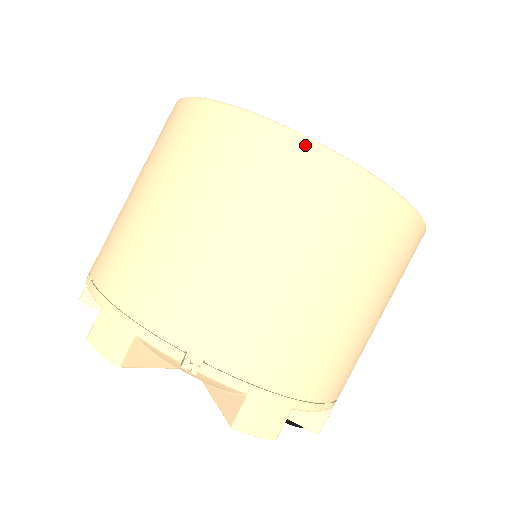
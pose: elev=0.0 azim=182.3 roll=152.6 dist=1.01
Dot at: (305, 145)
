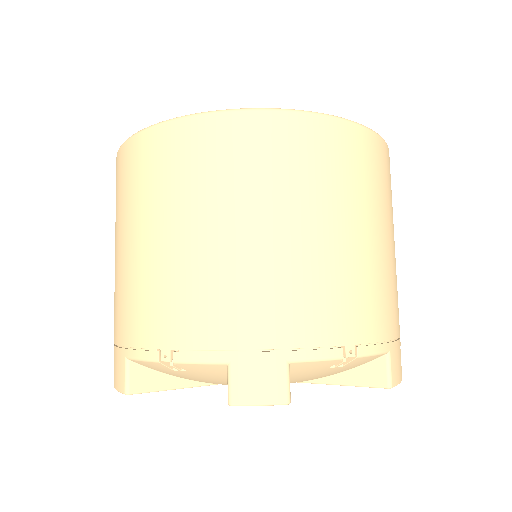
Dot at: (341, 124)
